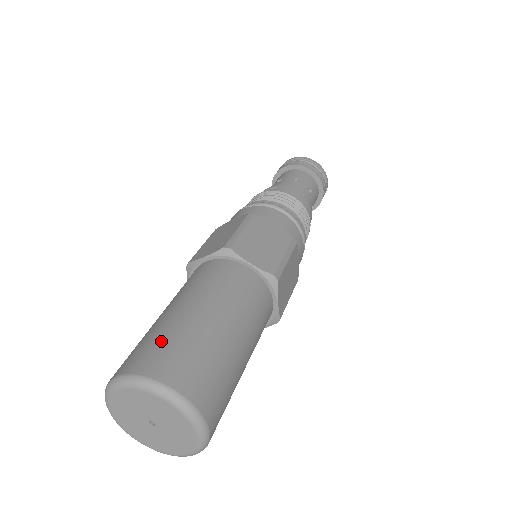
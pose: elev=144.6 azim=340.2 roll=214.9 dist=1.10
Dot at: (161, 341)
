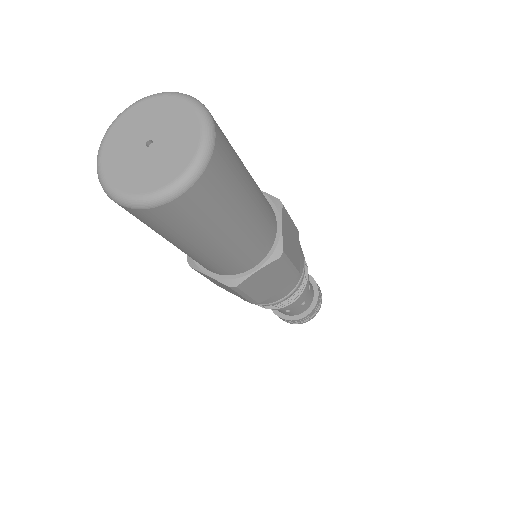
Dot at: occluded
